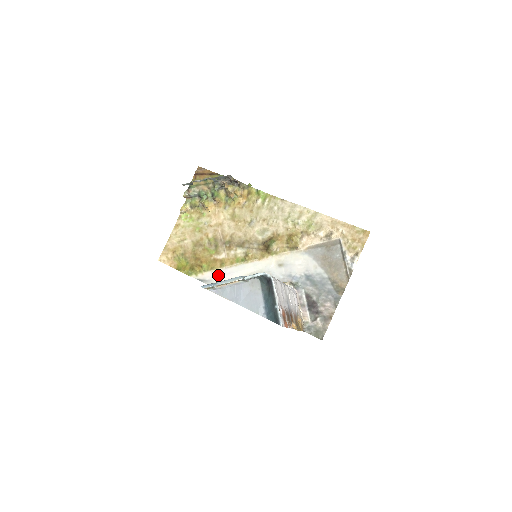
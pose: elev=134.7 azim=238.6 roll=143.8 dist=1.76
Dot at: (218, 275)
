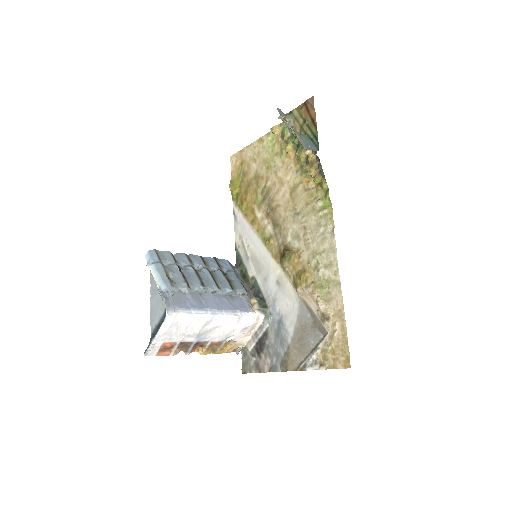
Dot at: (244, 226)
